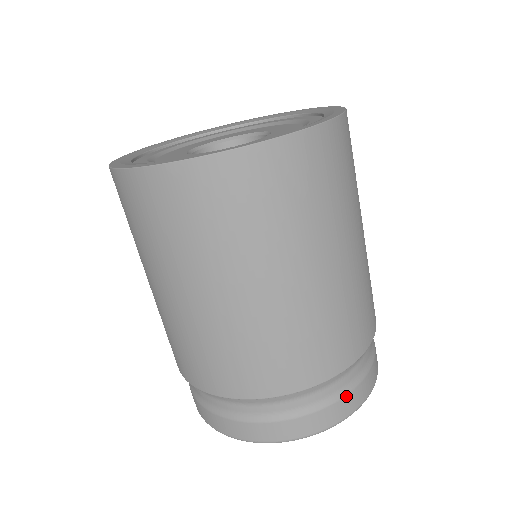
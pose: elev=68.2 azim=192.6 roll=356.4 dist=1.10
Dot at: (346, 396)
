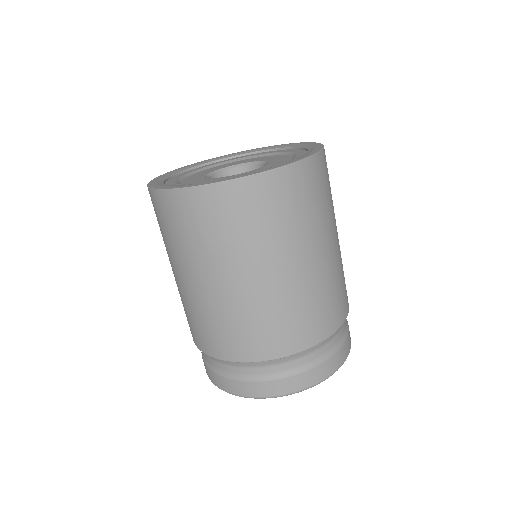
Dot at: (348, 335)
